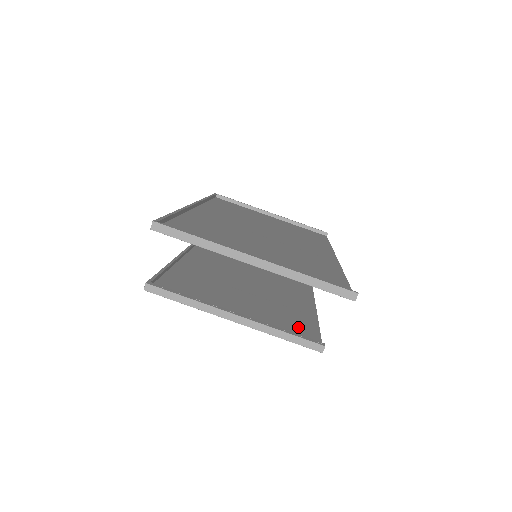
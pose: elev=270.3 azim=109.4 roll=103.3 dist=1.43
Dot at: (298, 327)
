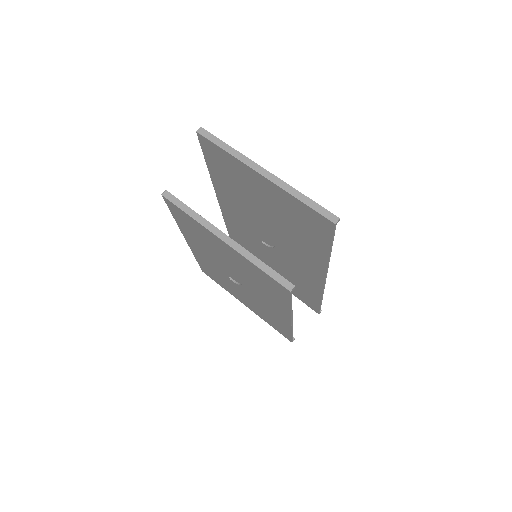
Dot at: occluded
